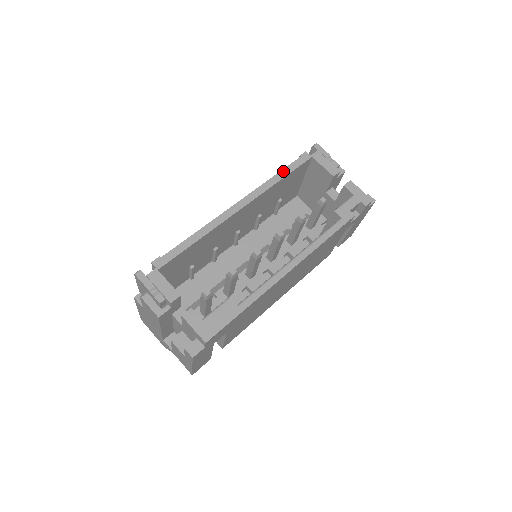
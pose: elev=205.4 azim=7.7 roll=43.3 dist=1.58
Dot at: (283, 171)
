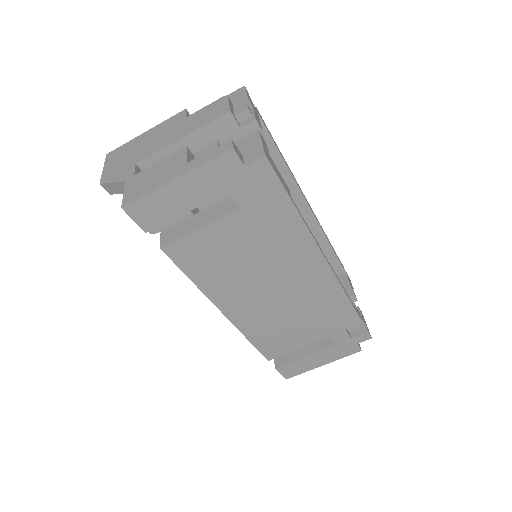
Dot at: occluded
